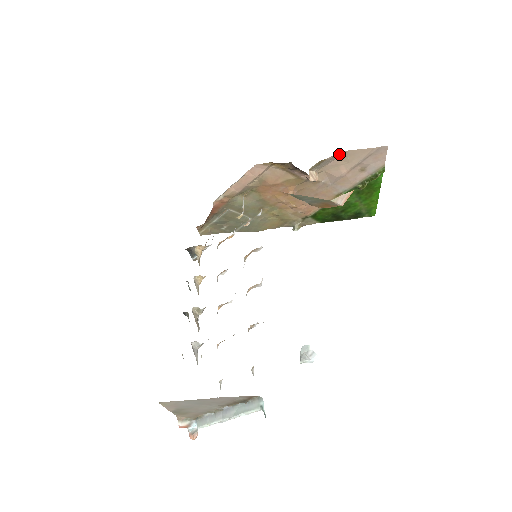
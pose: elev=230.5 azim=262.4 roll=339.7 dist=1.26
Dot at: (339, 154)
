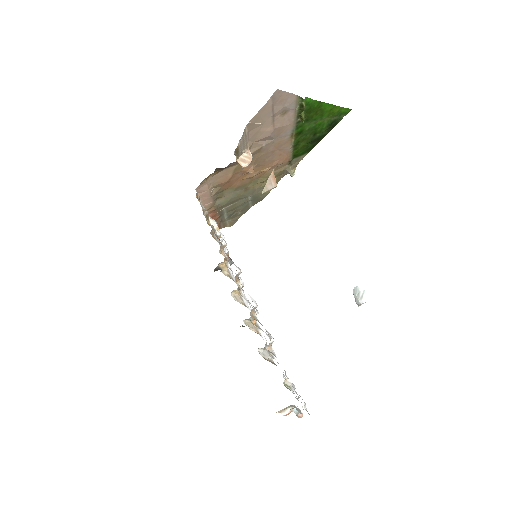
Dot at: (245, 130)
